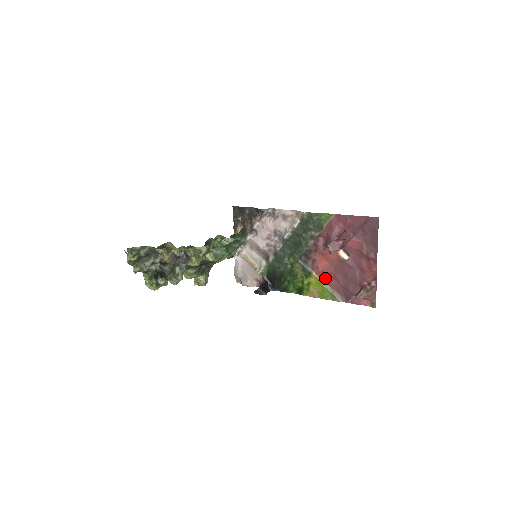
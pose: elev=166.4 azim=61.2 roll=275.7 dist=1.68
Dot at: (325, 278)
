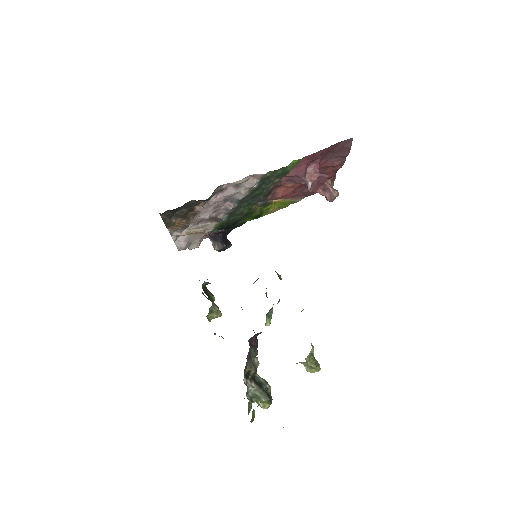
Dot at: (285, 197)
